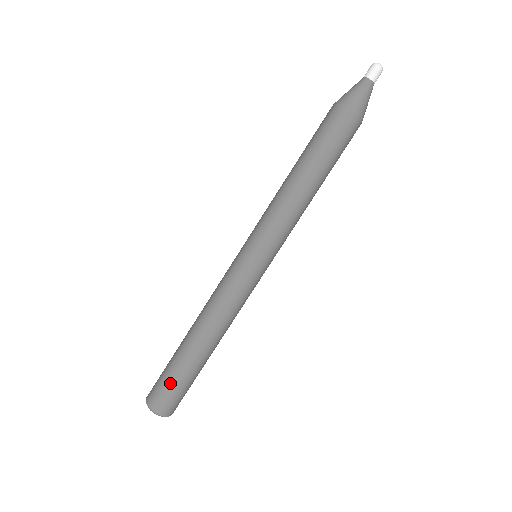
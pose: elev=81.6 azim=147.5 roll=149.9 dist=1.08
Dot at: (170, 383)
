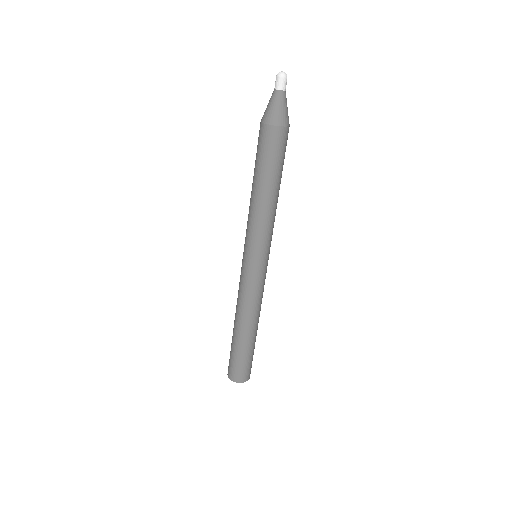
Dot at: (249, 361)
